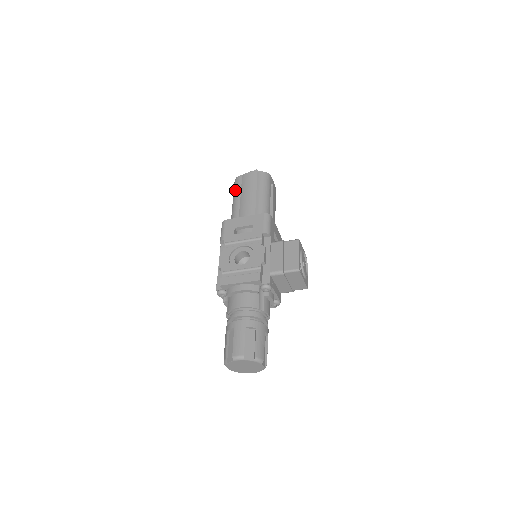
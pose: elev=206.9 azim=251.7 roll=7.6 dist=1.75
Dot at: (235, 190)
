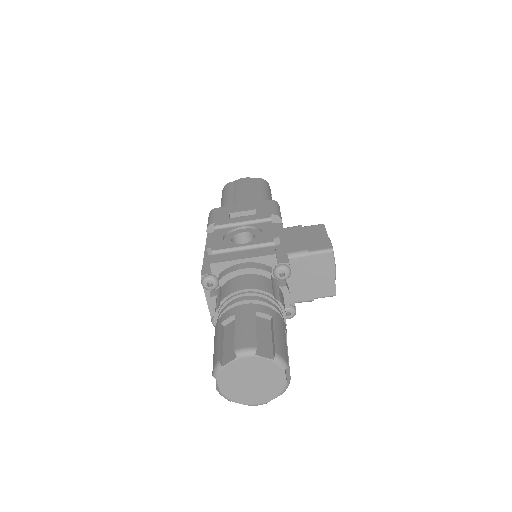
Dot at: (225, 193)
